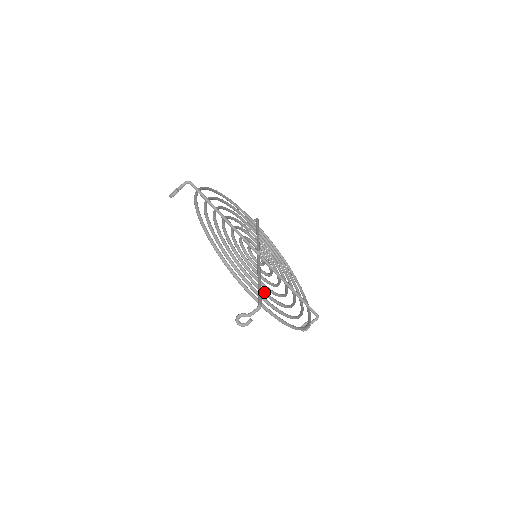
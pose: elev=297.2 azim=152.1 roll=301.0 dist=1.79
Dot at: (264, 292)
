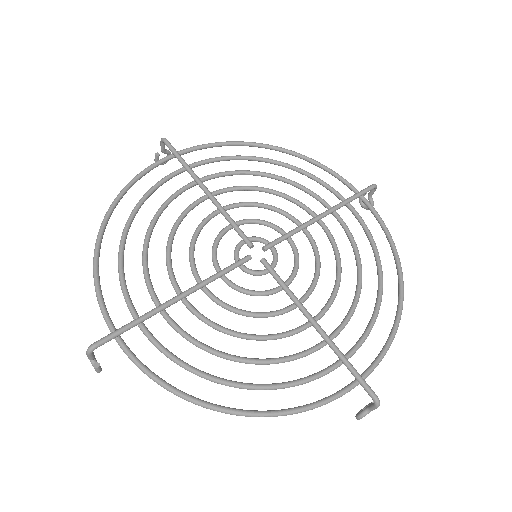
Dot at: (339, 333)
